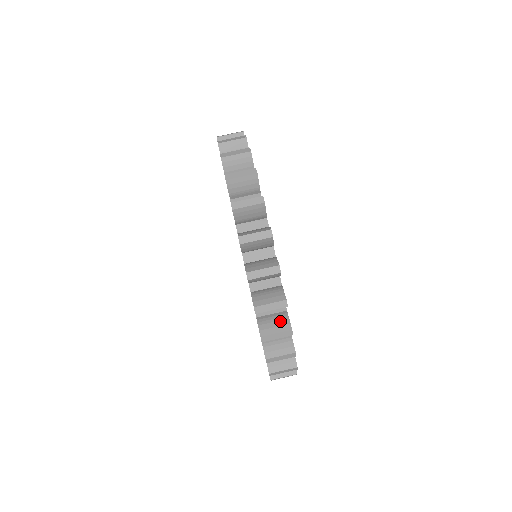
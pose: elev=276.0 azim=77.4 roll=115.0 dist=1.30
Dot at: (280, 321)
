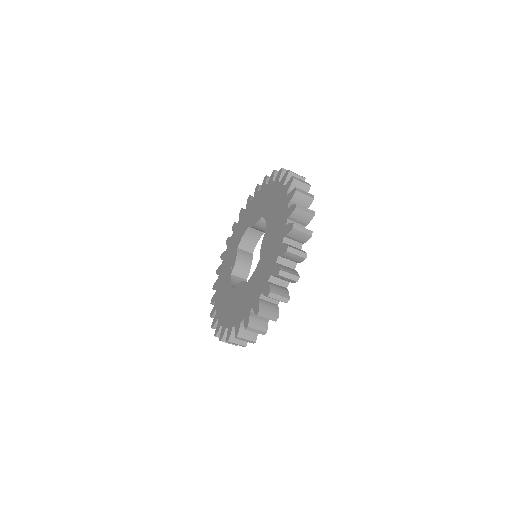
Dot at: occluded
